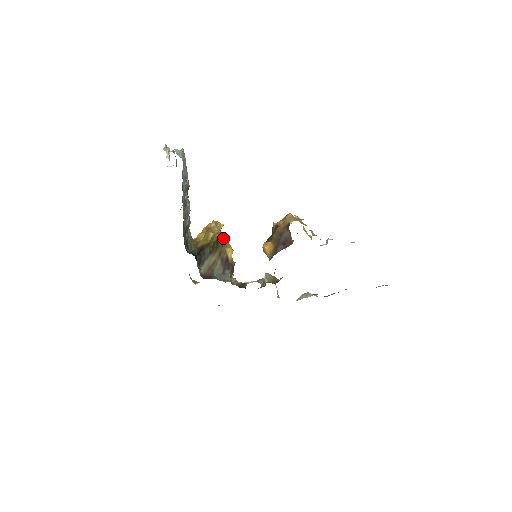
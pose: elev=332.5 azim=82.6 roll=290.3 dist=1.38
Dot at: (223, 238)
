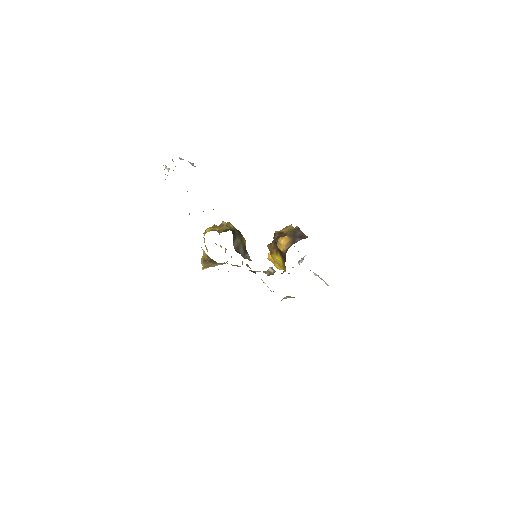
Dot at: occluded
